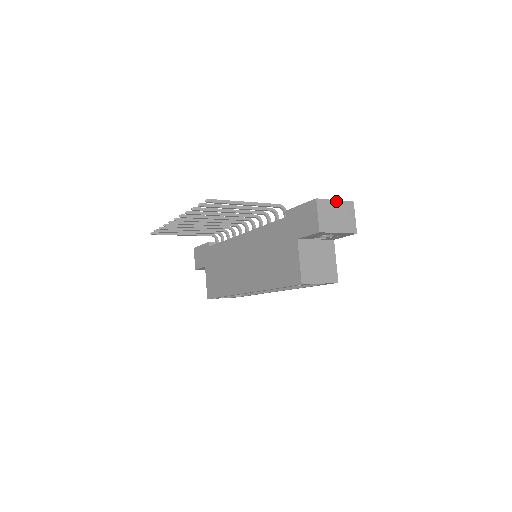
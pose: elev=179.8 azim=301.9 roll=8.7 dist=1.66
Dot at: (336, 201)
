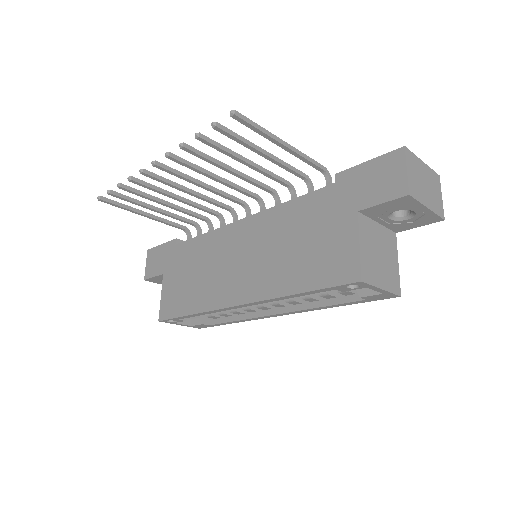
Dot at: (424, 163)
